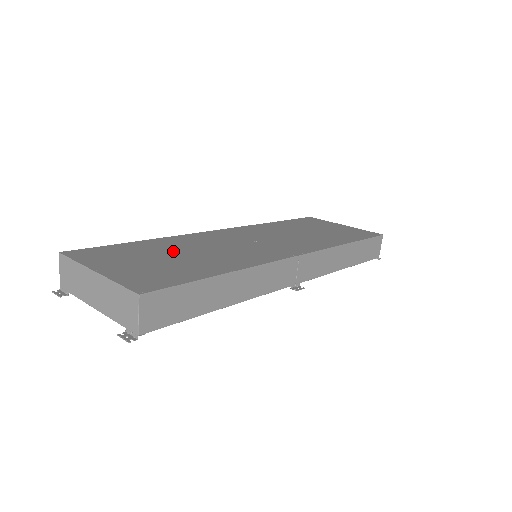
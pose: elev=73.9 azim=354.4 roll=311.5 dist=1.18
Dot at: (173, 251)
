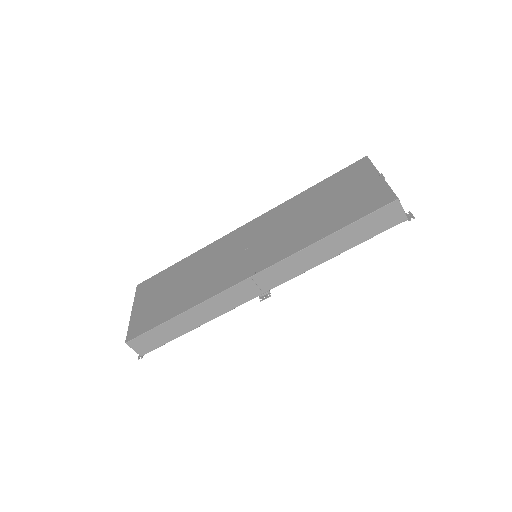
Dot at: (183, 278)
